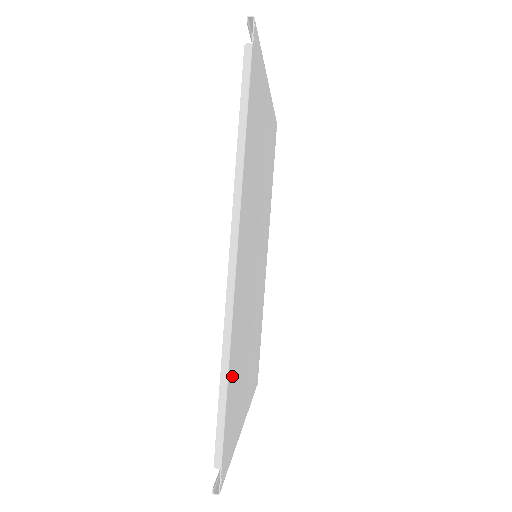
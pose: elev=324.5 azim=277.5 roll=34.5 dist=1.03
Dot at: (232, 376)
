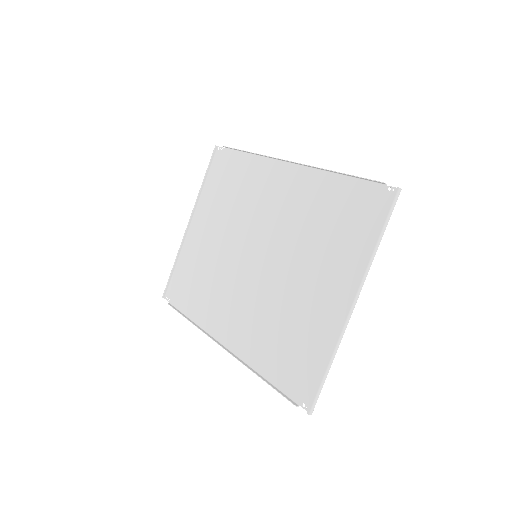
Dot at: (336, 192)
